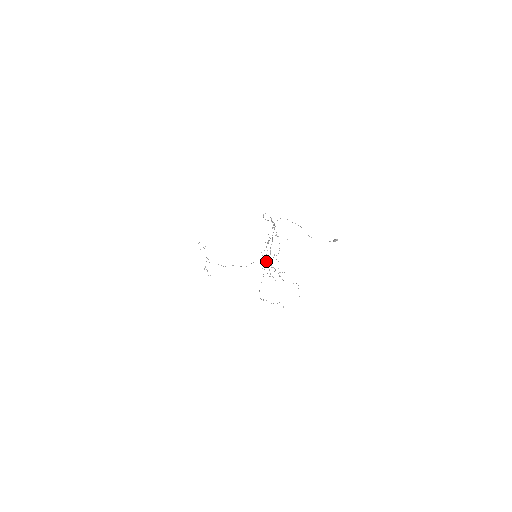
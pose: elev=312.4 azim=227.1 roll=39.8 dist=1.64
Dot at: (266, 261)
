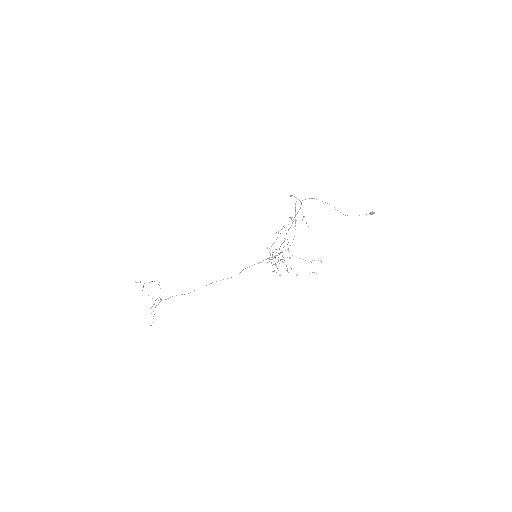
Dot at: occluded
